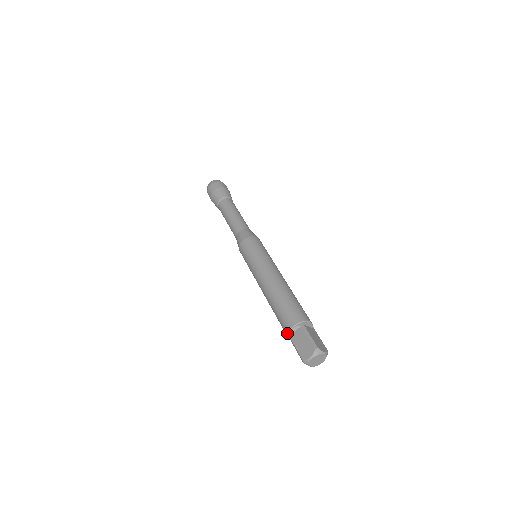
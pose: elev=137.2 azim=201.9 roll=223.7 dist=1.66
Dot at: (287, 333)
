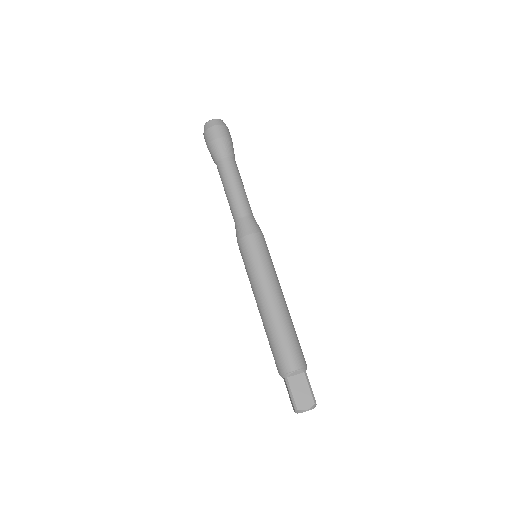
Dot at: (286, 372)
